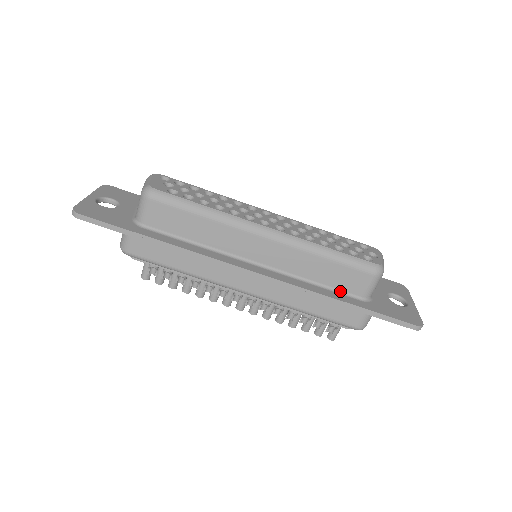
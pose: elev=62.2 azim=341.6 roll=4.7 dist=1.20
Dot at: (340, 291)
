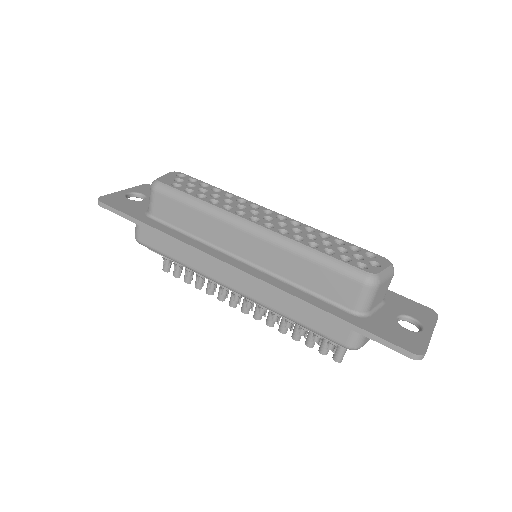
Dot at: (328, 300)
